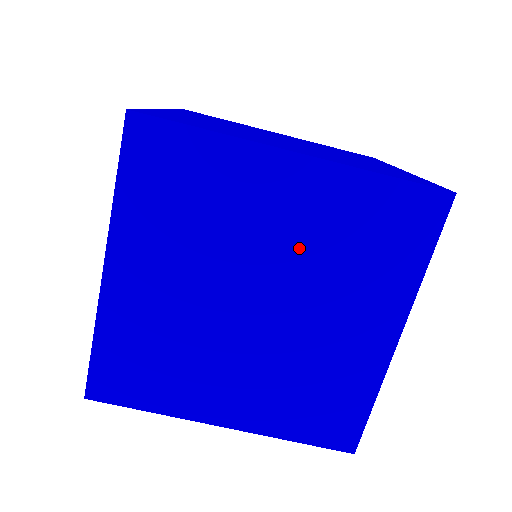
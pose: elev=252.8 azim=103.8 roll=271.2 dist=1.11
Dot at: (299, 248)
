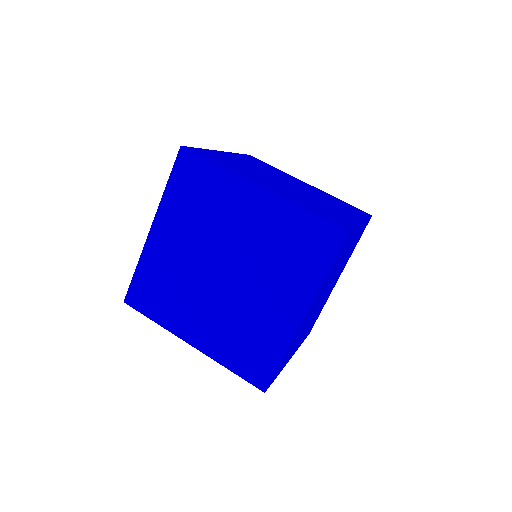
Dot at: (253, 243)
